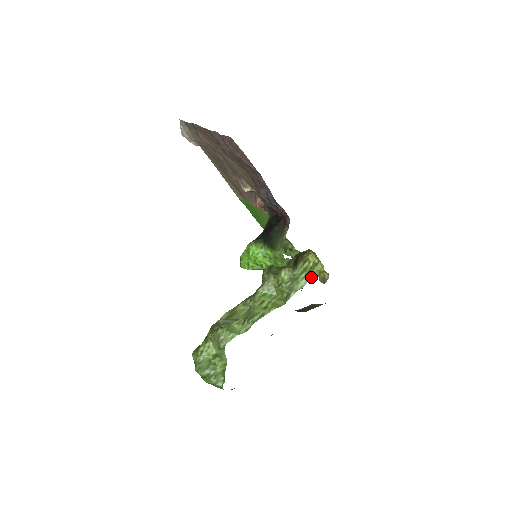
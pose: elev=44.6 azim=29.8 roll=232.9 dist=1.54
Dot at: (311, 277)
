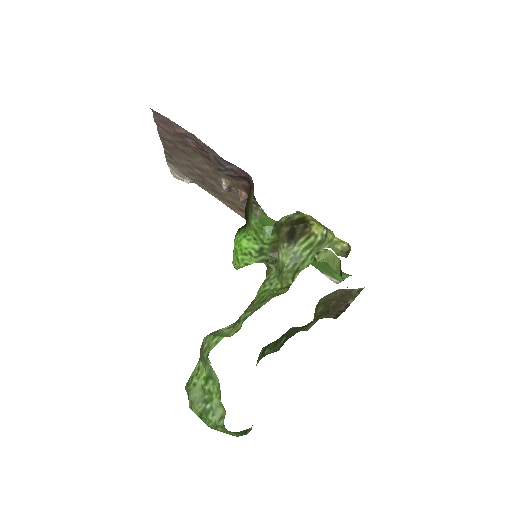
Dot at: (319, 250)
